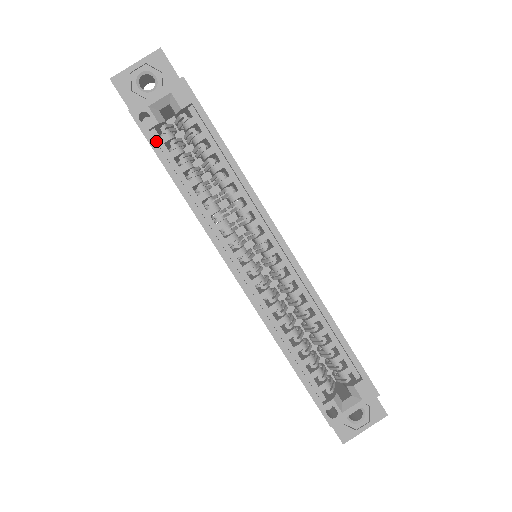
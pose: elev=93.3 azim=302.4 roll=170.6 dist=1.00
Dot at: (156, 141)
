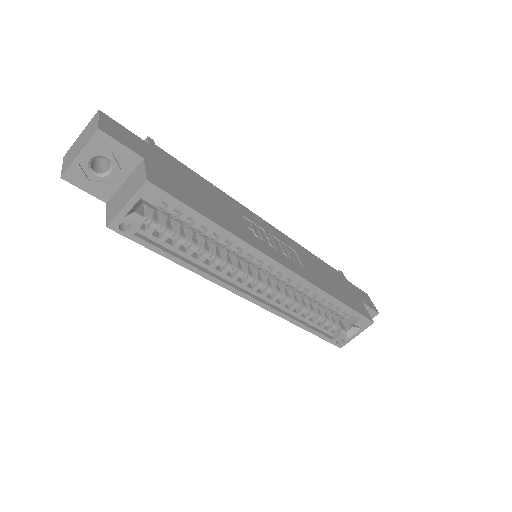
Dot at: (143, 235)
